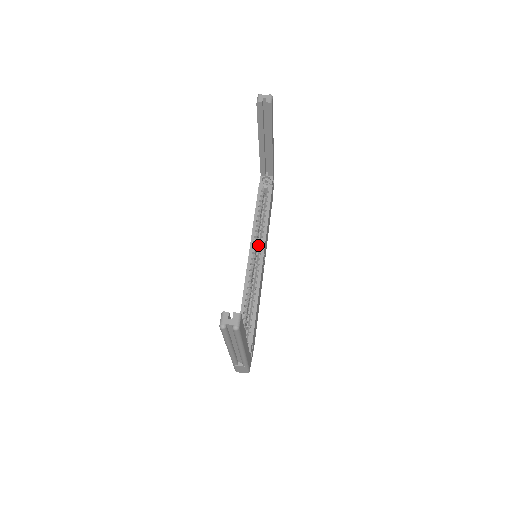
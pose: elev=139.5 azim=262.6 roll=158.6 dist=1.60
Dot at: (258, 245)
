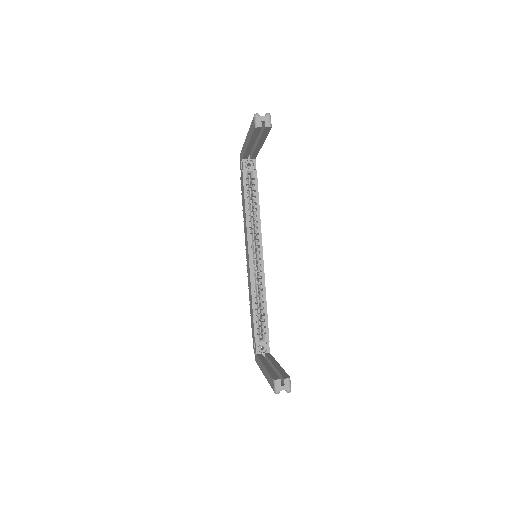
Dot at: (254, 240)
